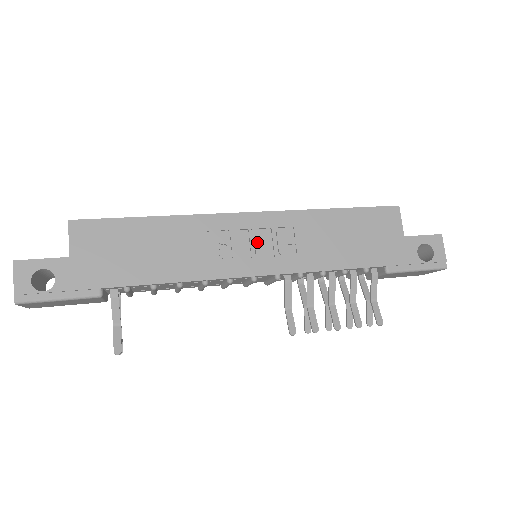
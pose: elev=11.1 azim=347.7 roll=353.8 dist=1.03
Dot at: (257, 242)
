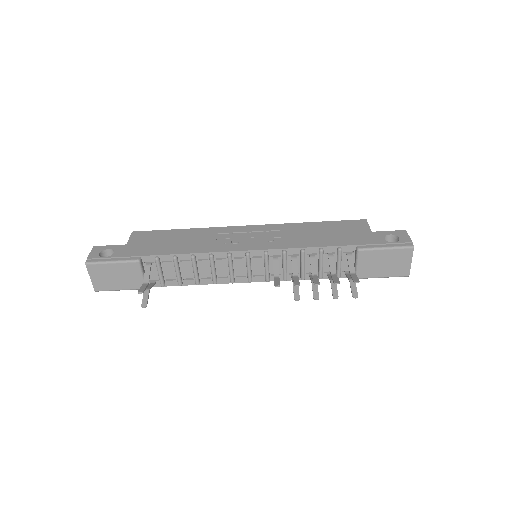
Dot at: (252, 237)
